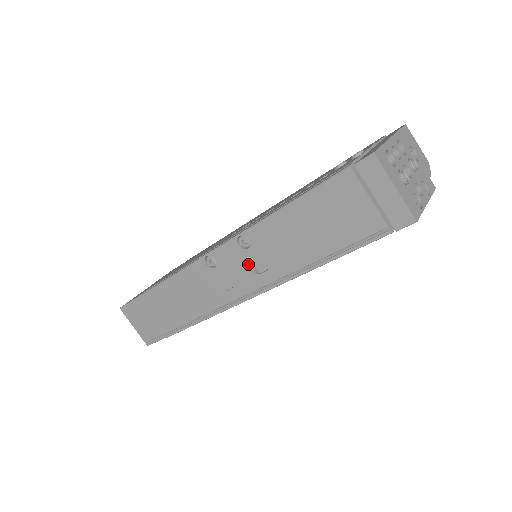
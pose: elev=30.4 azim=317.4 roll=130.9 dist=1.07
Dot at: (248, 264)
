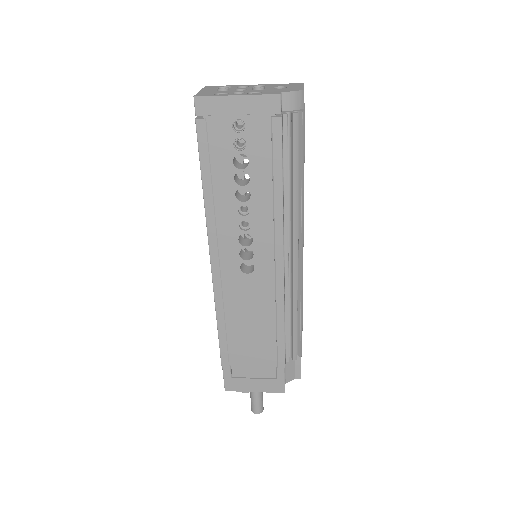
Dot at: occluded
